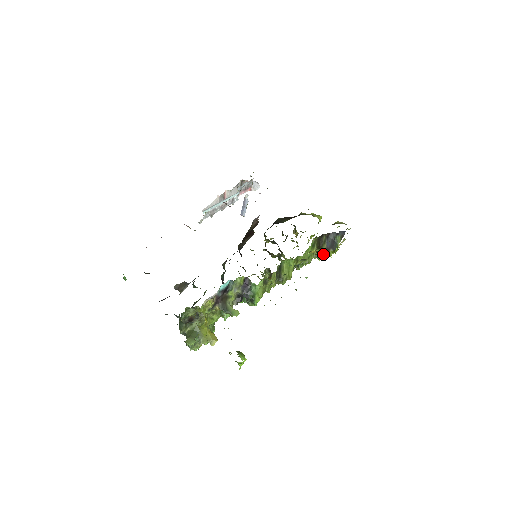
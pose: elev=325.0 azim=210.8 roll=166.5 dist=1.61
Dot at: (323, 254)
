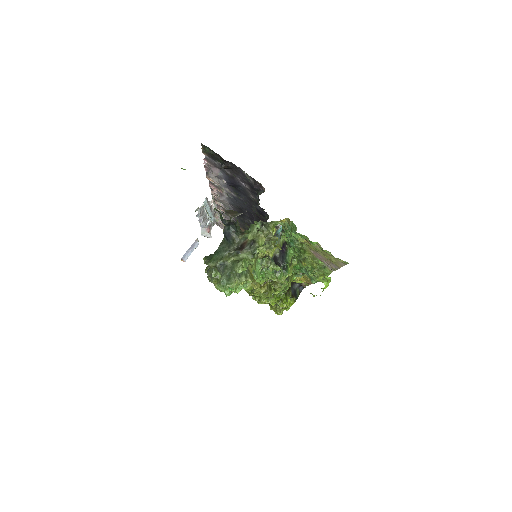
Dot at: (287, 299)
